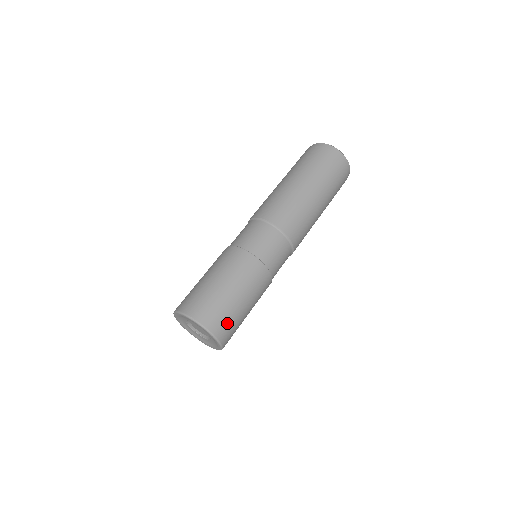
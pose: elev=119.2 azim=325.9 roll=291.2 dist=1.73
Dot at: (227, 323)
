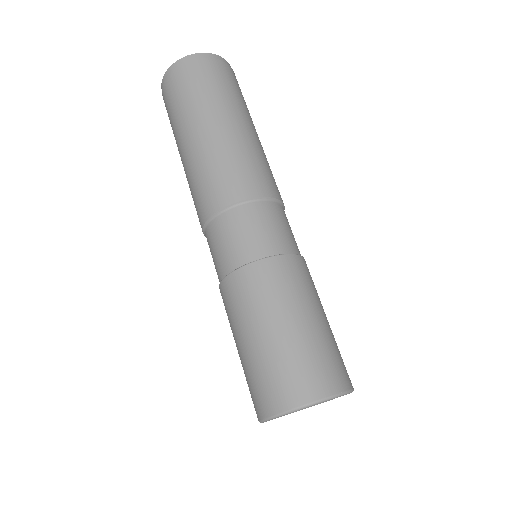
Dot at: (300, 372)
